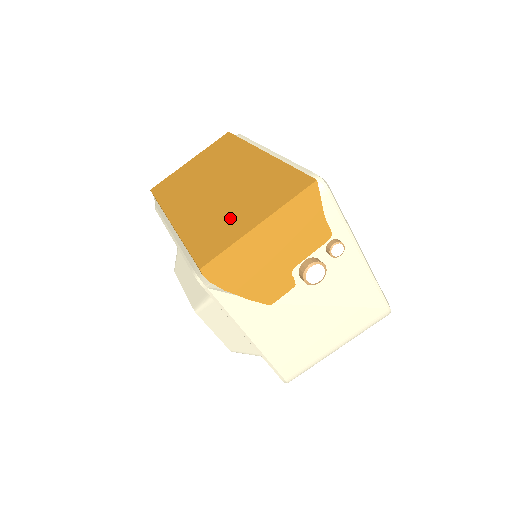
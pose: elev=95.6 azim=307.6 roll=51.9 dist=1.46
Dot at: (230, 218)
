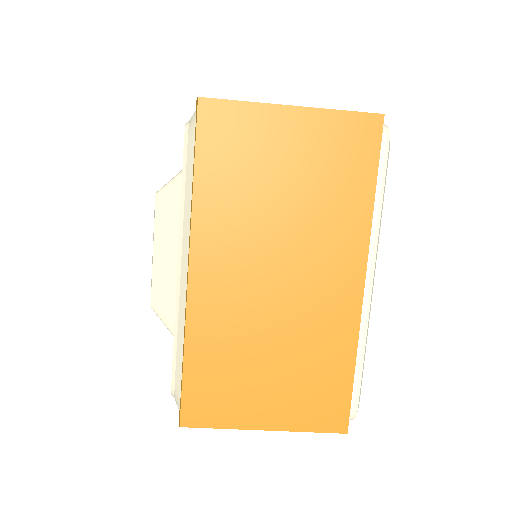
Dot at: (250, 380)
